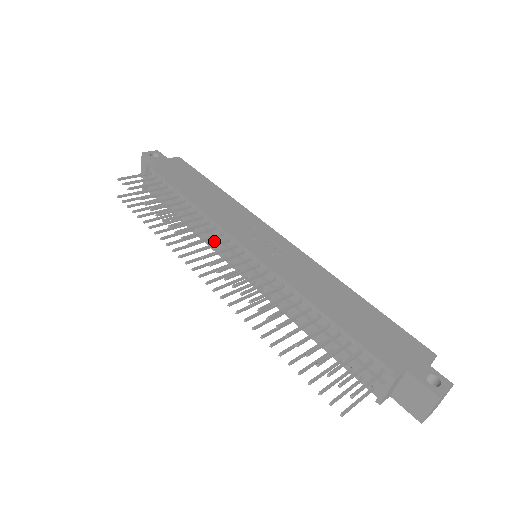
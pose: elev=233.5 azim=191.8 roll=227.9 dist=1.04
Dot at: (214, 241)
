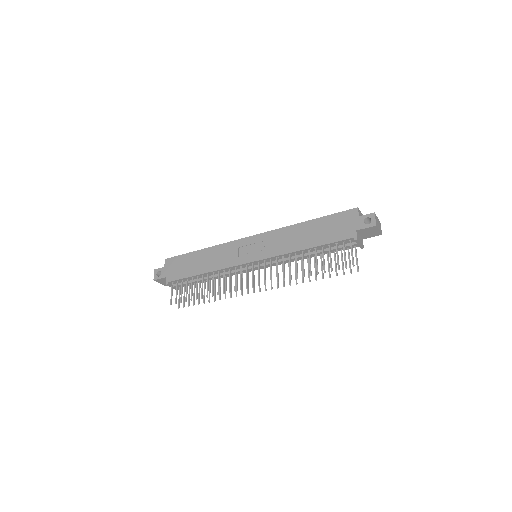
Dot at: (236, 273)
